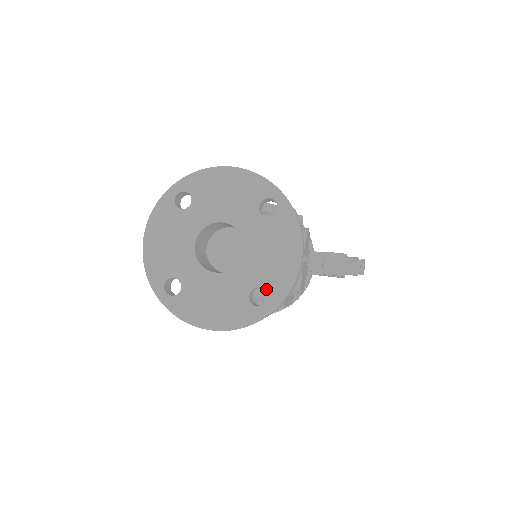
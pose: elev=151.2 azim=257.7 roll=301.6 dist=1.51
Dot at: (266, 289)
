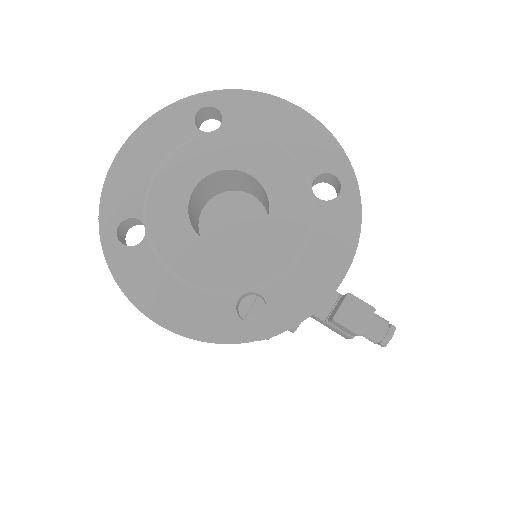
Dot at: (269, 301)
